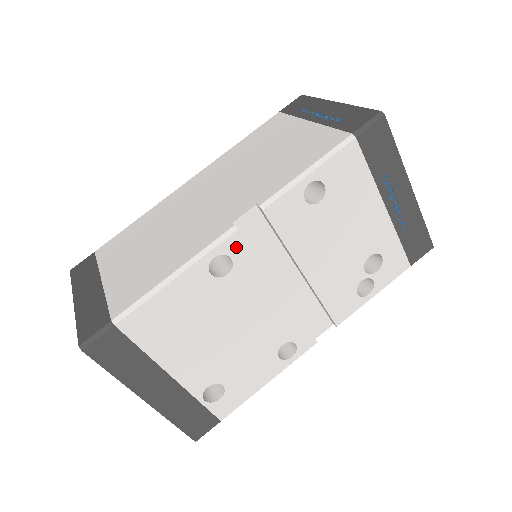
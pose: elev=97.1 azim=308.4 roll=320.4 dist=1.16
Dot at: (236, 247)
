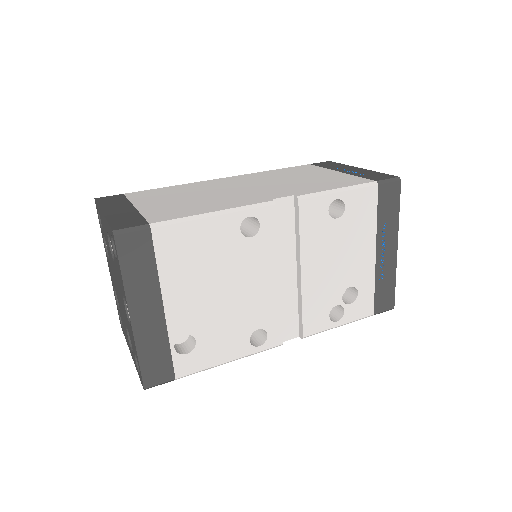
Dot at: (268, 218)
